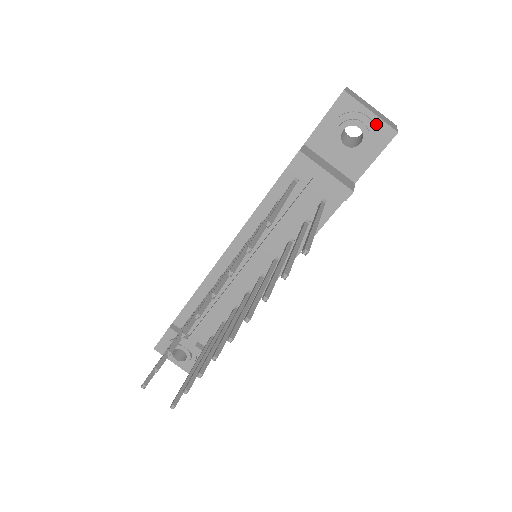
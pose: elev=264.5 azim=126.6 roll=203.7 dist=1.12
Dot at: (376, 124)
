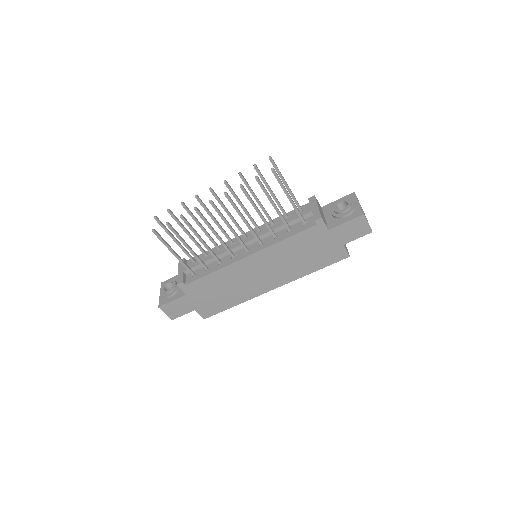
Dot at: (357, 208)
